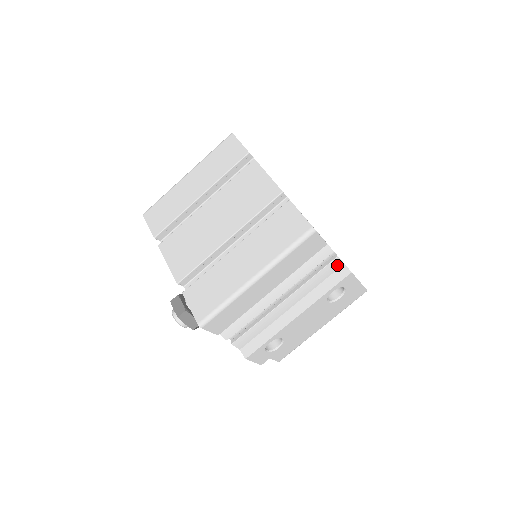
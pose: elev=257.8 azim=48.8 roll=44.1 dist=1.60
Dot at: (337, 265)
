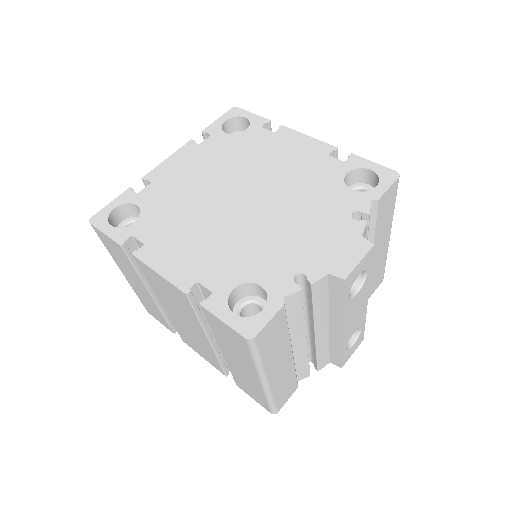
Dot at: (322, 283)
